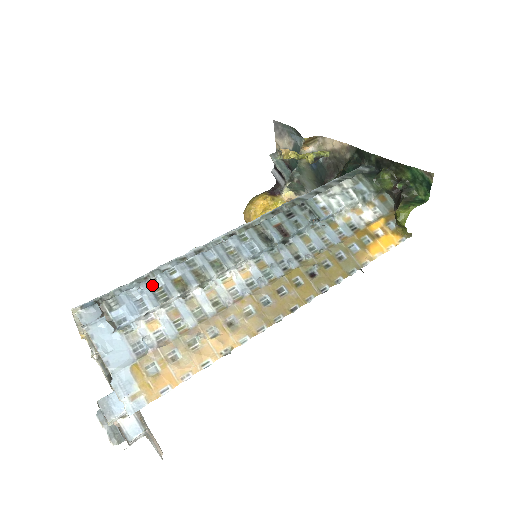
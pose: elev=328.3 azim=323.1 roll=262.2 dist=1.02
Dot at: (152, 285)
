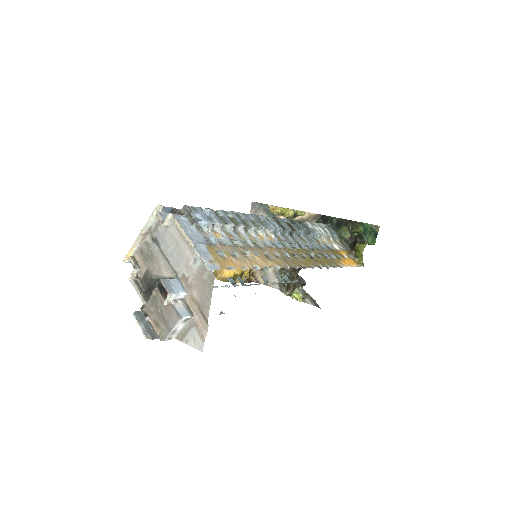
Dot at: (215, 213)
